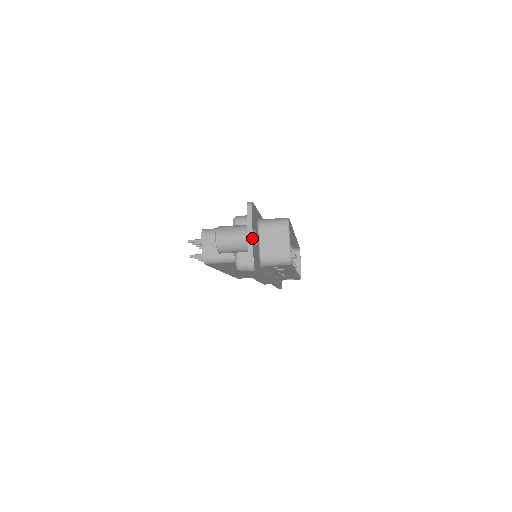
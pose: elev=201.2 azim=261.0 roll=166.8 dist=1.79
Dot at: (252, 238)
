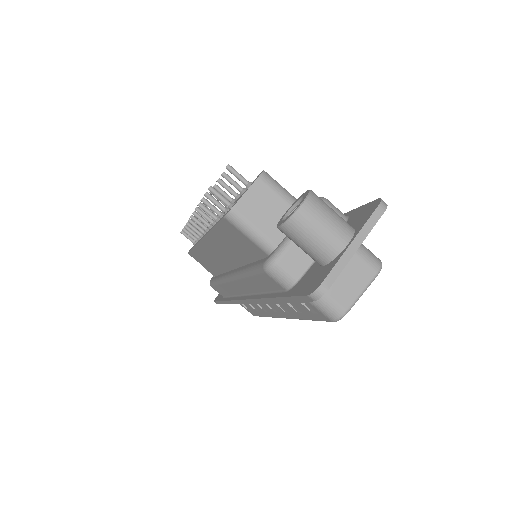
Dot at: (354, 253)
